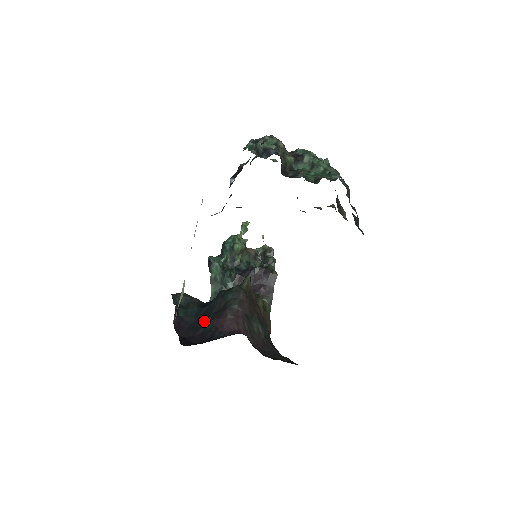
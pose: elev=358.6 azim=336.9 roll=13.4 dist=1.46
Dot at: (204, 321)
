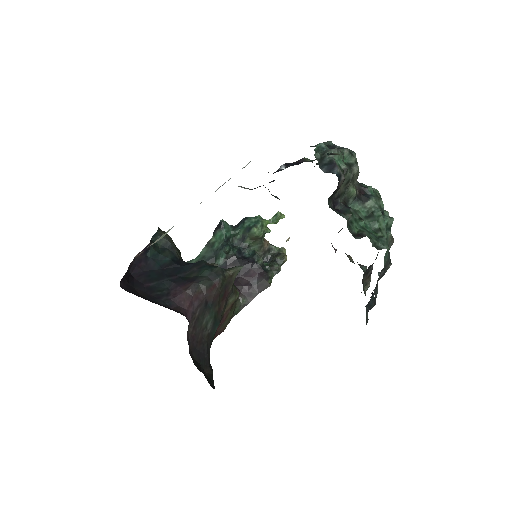
Dot at: (164, 277)
